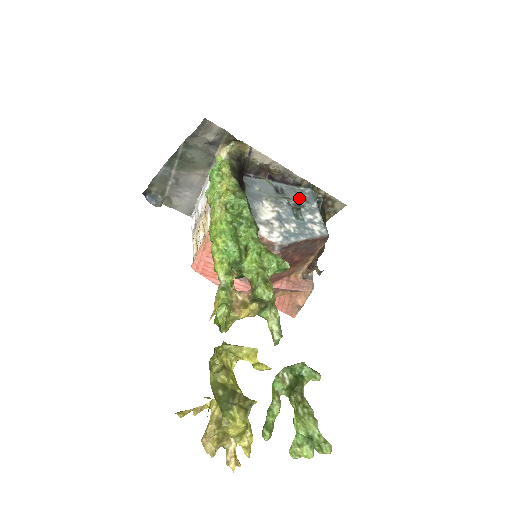
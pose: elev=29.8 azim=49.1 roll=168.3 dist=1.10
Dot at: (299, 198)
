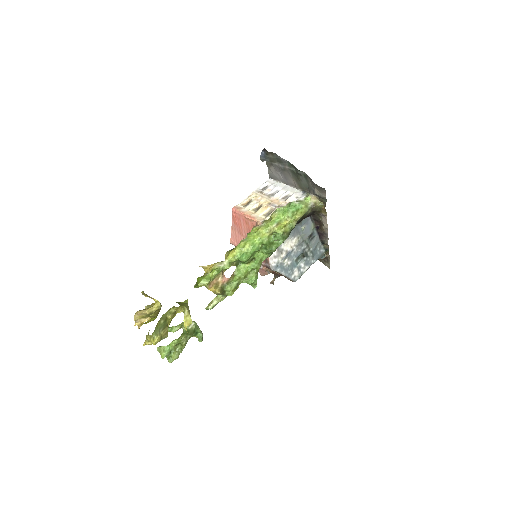
Dot at: (313, 251)
